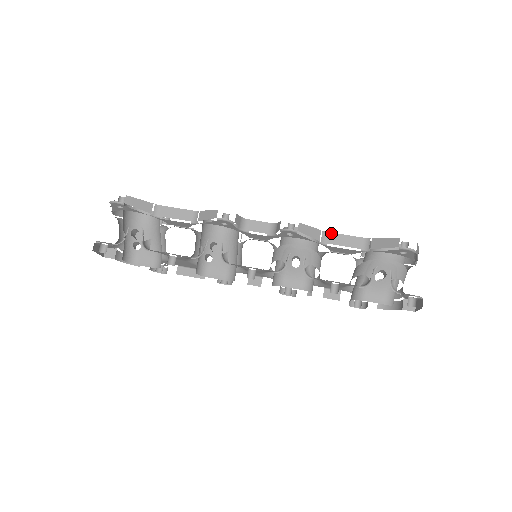
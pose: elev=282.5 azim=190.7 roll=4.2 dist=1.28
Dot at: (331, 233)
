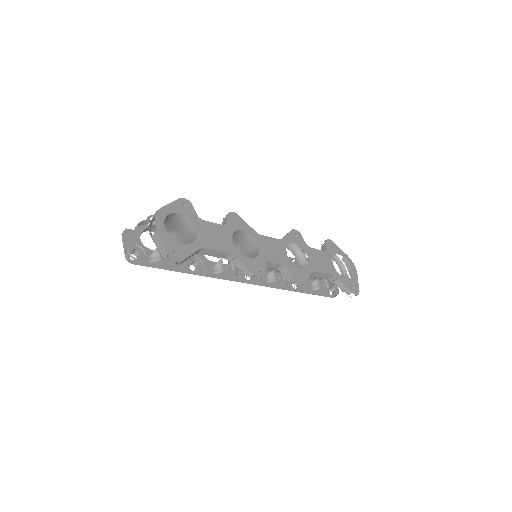
Dot at: (317, 272)
